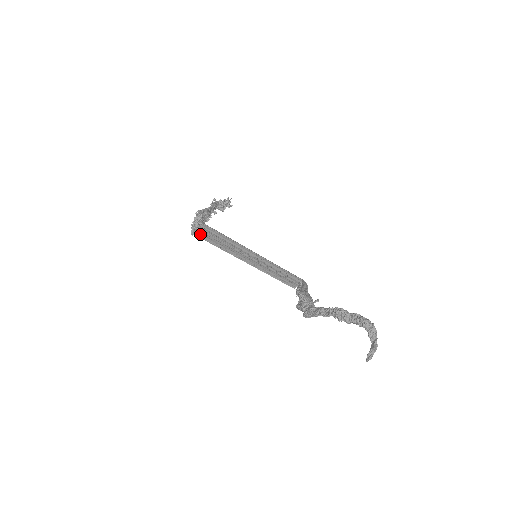
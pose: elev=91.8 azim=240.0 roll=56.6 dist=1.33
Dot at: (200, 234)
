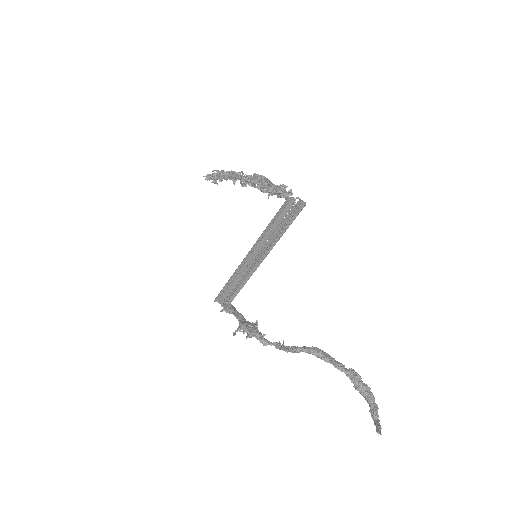
Dot at: (288, 204)
